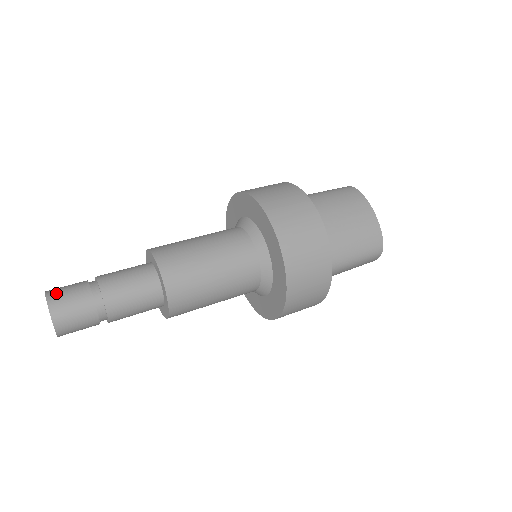
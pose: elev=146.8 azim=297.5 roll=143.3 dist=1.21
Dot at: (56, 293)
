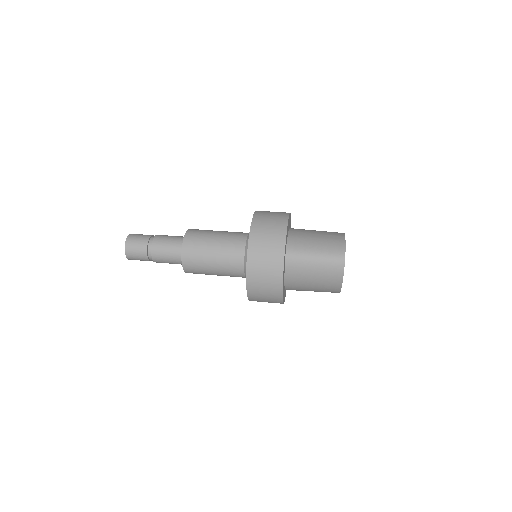
Dot at: occluded
